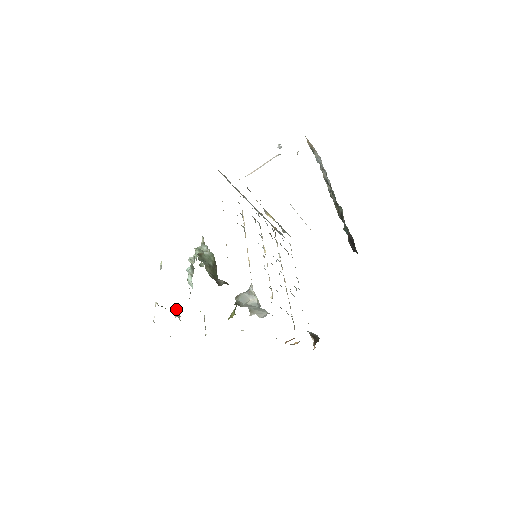
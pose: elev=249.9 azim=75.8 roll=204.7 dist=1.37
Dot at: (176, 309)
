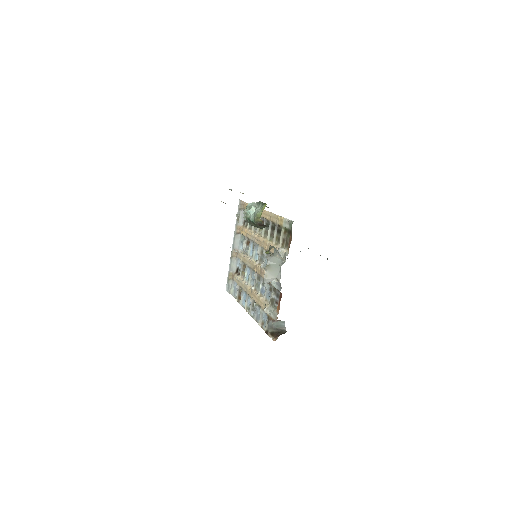
Dot at: occluded
